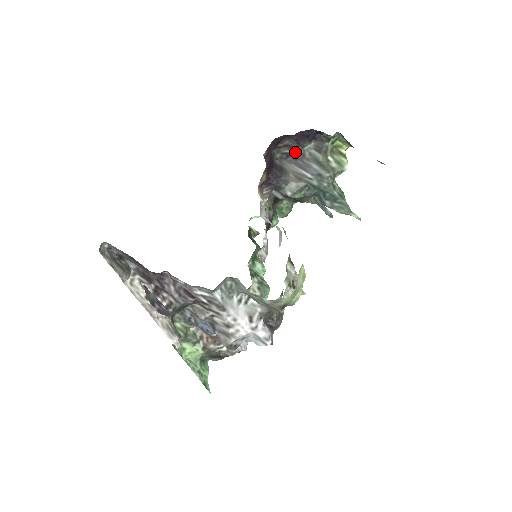
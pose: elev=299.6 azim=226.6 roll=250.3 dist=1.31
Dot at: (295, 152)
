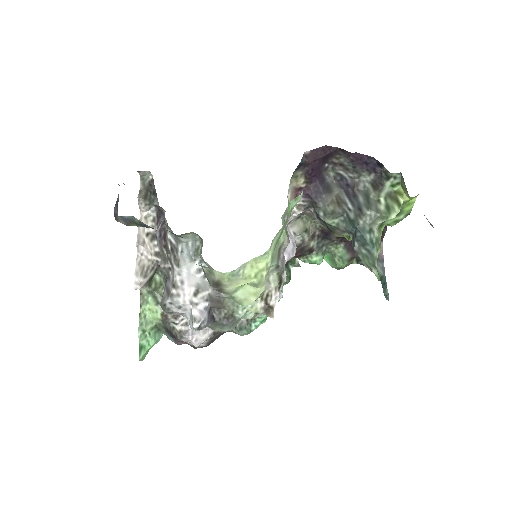
Dot at: (350, 178)
